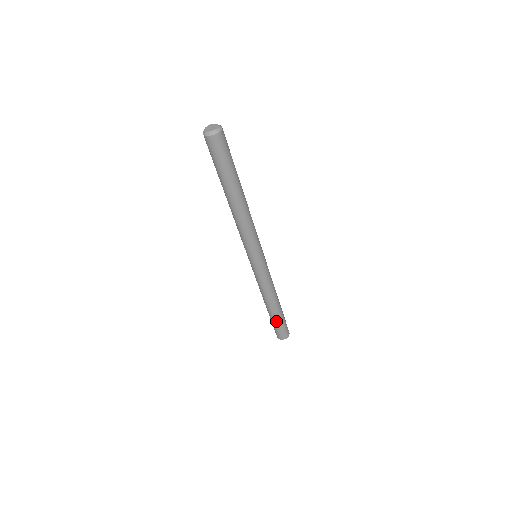
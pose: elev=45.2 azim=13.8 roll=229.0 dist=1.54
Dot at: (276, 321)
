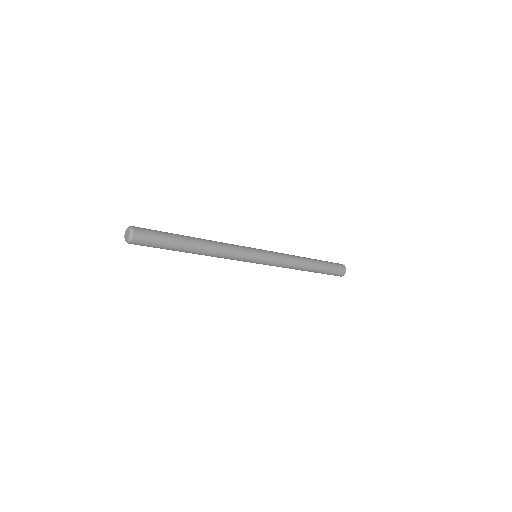
Dot at: (321, 273)
